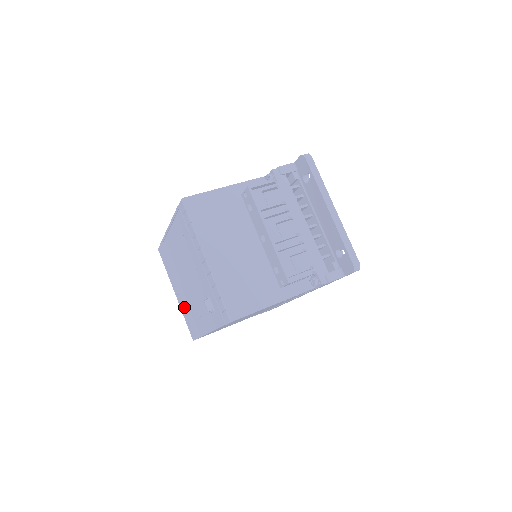
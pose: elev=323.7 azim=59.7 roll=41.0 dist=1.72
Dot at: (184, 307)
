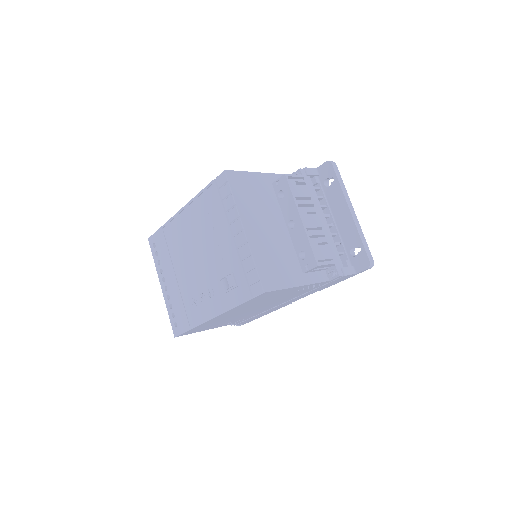
Dot at: (174, 298)
